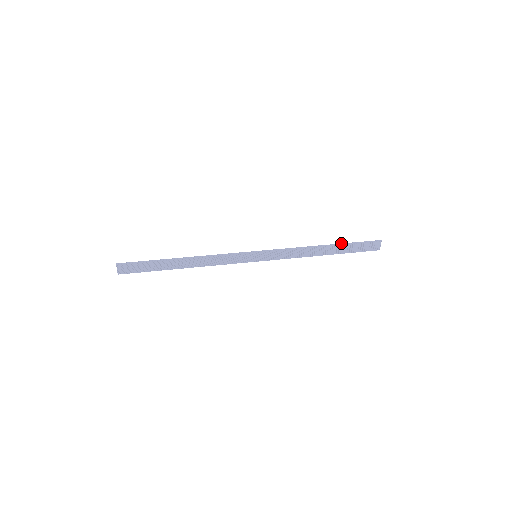
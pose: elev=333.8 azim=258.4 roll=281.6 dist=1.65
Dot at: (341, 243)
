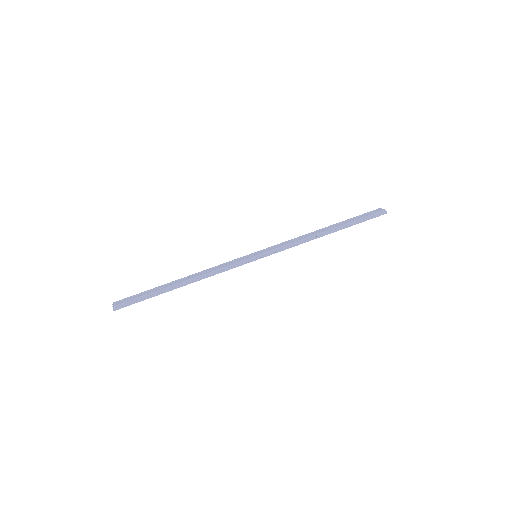
Dot at: occluded
